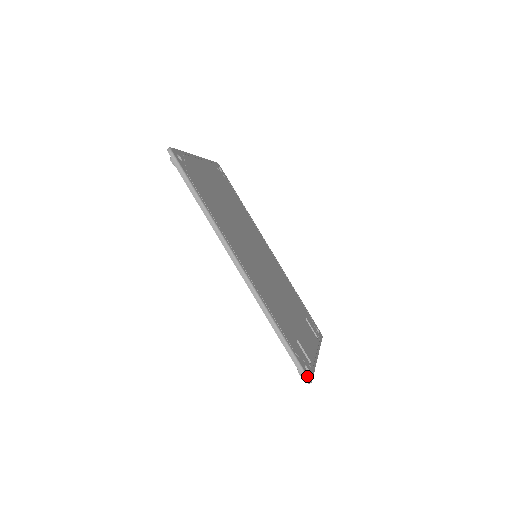
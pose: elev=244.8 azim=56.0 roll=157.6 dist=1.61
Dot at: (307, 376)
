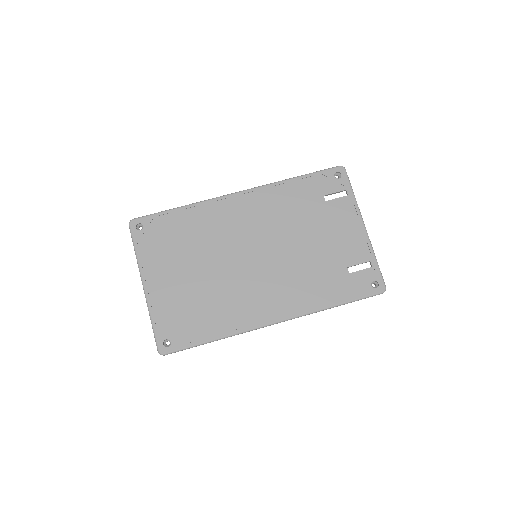
Dot at: (380, 293)
